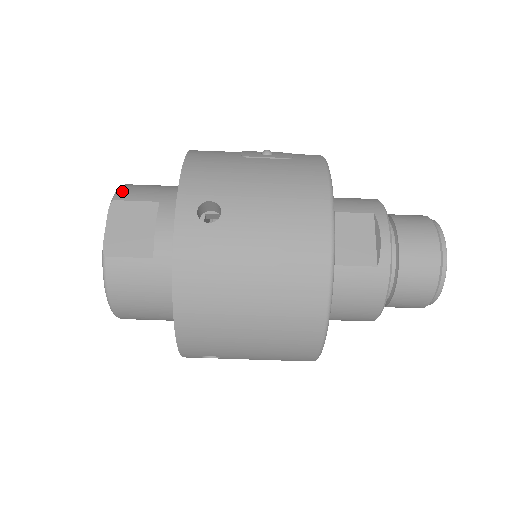
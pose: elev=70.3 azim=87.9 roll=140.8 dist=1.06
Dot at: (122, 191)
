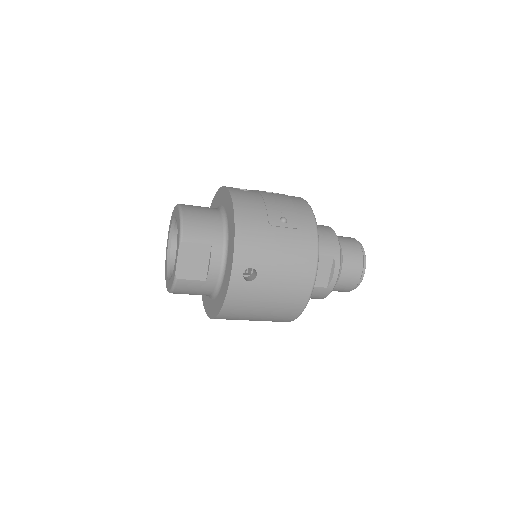
Dot at: (186, 231)
